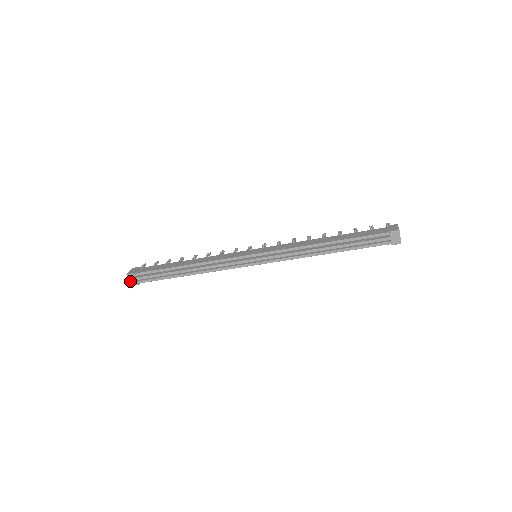
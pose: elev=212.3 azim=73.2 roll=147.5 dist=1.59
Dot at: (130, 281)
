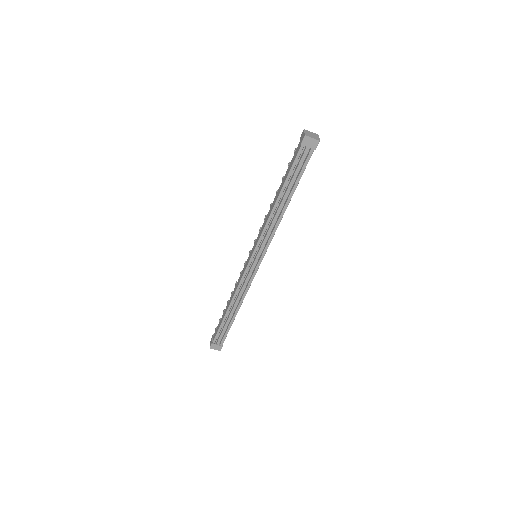
Dot at: (216, 349)
